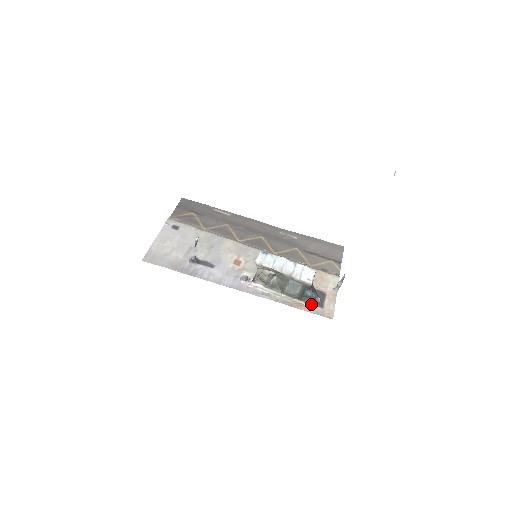
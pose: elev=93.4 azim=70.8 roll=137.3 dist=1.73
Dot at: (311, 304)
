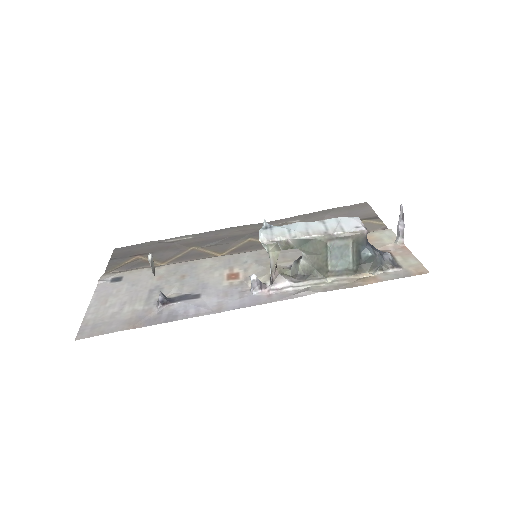
Dot at: (380, 270)
